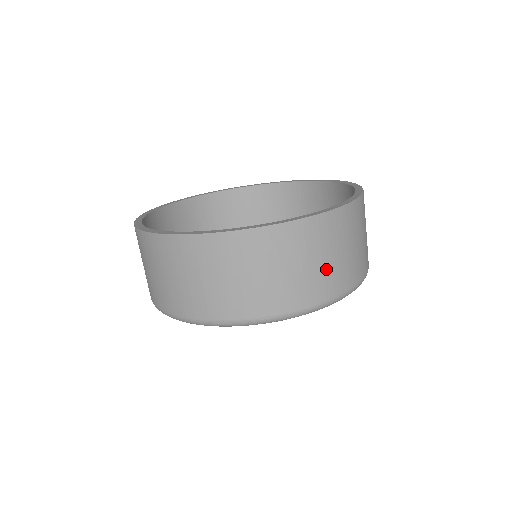
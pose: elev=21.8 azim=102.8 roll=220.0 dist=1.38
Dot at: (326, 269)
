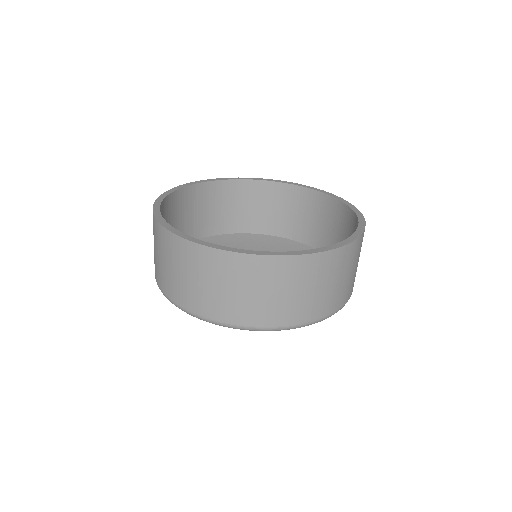
Dot at: (249, 301)
